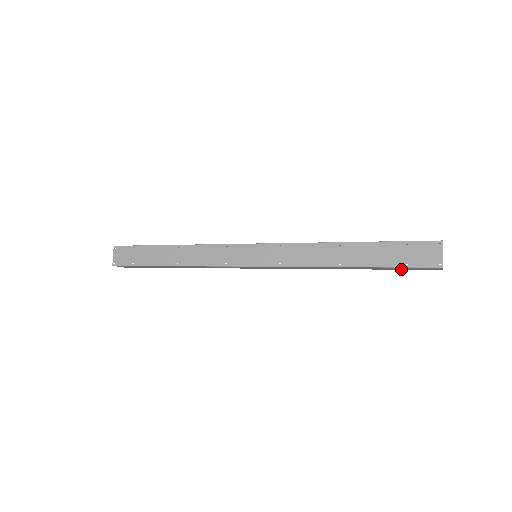
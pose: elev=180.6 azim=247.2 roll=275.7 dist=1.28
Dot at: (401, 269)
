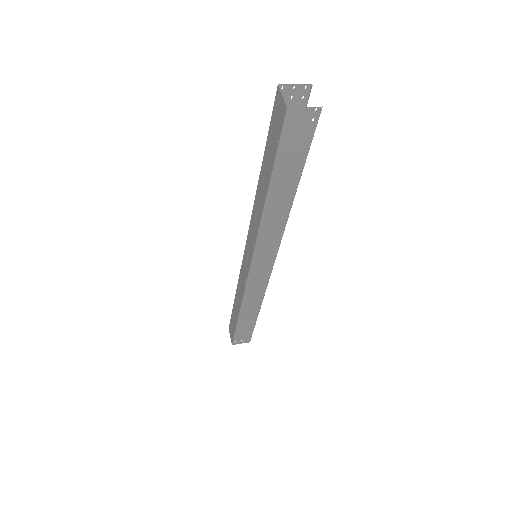
Dot at: (305, 150)
